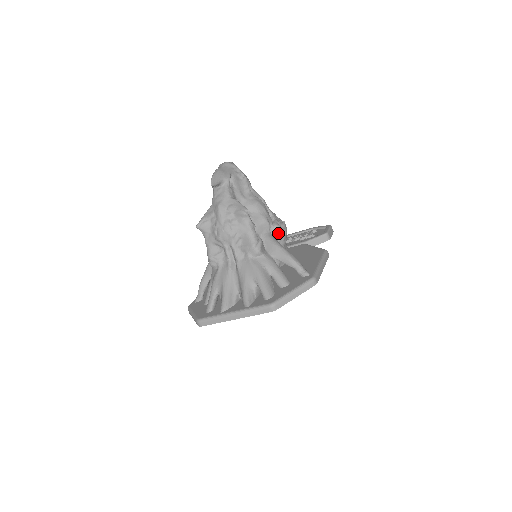
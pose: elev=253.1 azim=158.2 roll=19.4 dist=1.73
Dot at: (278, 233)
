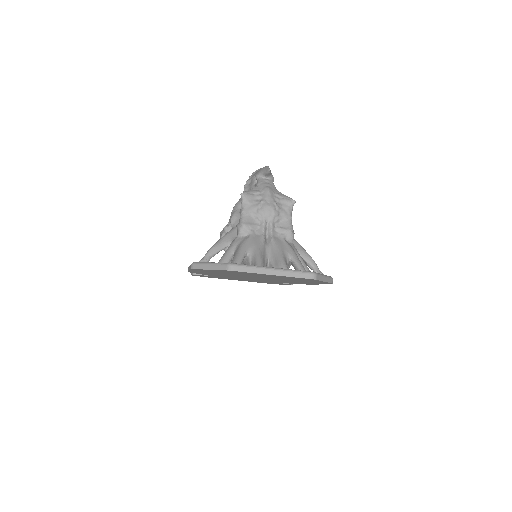
Dot at: occluded
